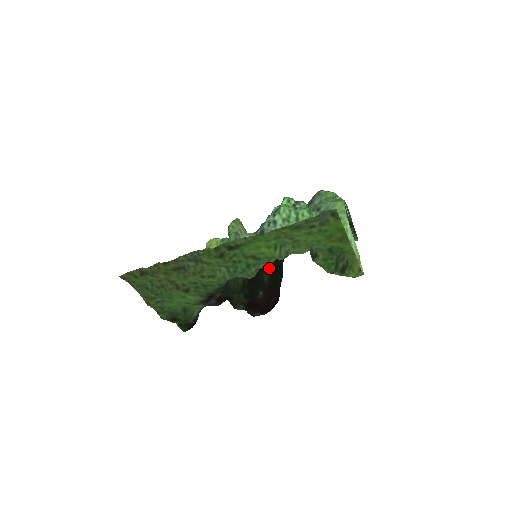
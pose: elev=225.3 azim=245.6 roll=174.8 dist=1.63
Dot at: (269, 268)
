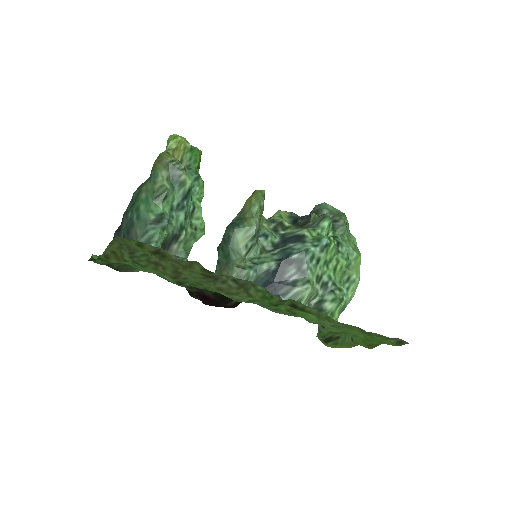
Dot at: occluded
